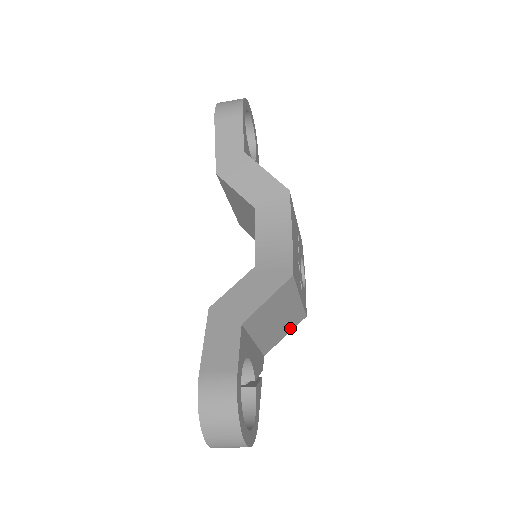
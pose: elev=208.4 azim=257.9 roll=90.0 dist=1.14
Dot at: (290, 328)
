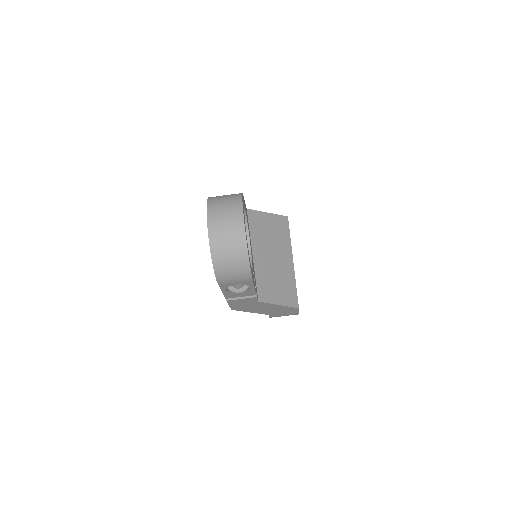
Dot at: (283, 299)
